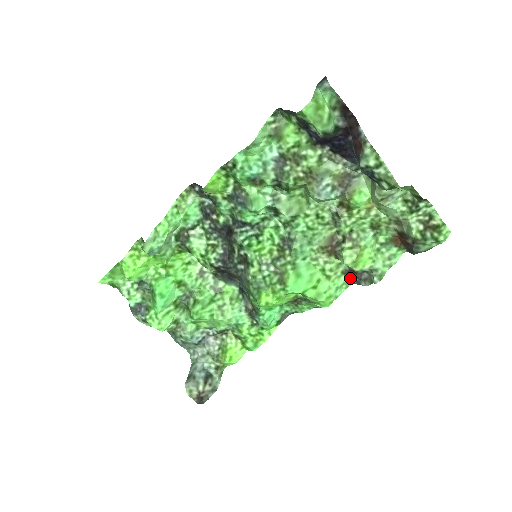
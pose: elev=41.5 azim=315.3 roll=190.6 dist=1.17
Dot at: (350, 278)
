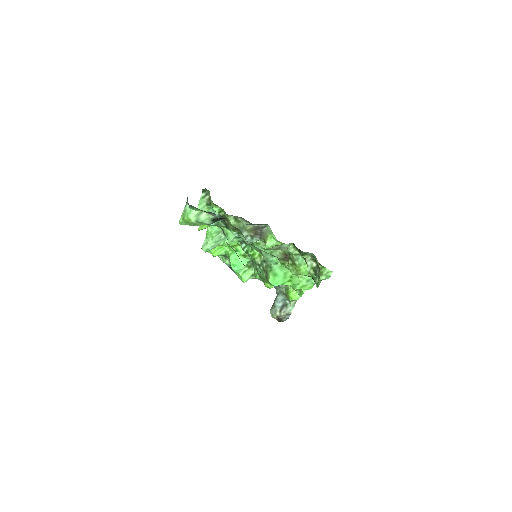
Dot at: occluded
